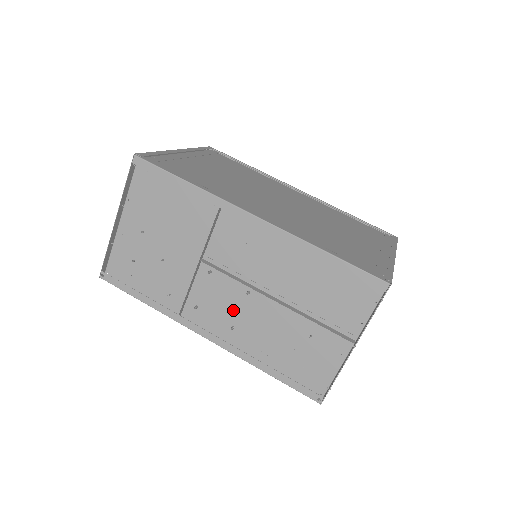
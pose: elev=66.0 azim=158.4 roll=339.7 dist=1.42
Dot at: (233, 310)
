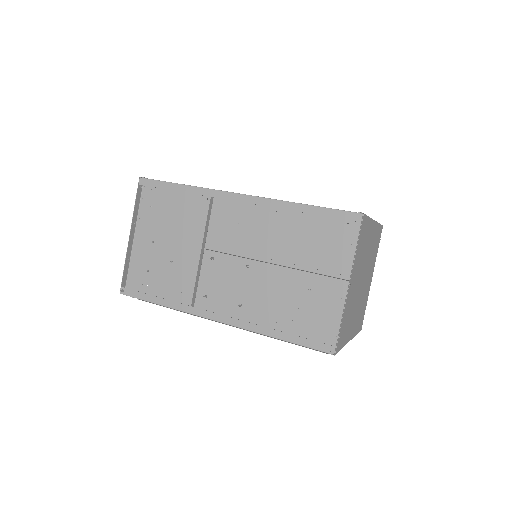
Dot at: (238, 288)
